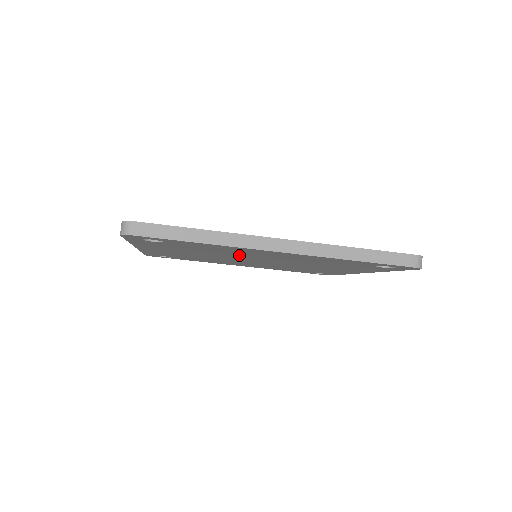
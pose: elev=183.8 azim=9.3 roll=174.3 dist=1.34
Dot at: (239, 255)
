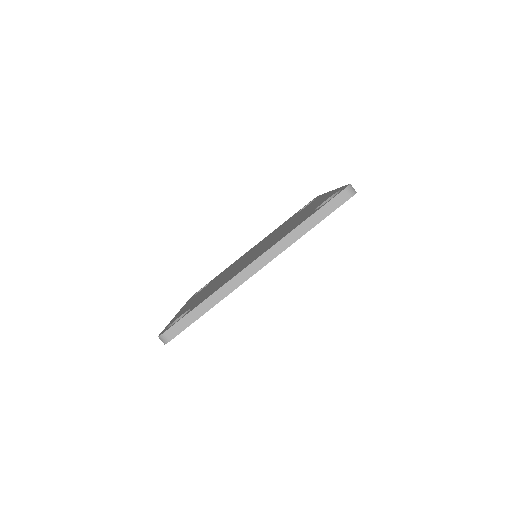
Dot at: occluded
